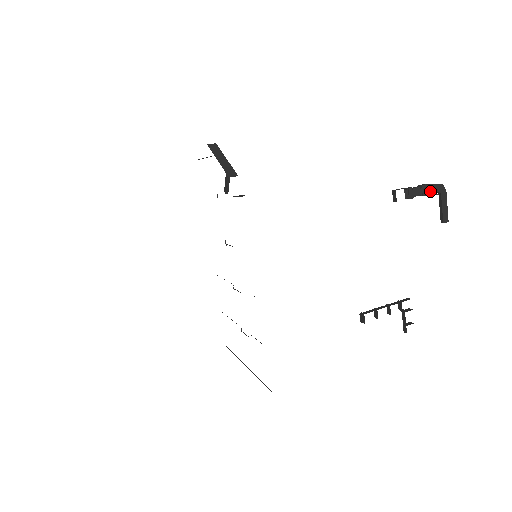
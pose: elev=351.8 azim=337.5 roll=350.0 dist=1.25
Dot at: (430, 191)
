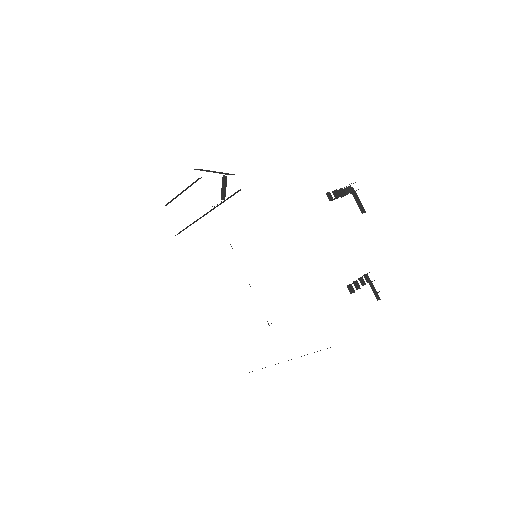
Dot at: (346, 193)
